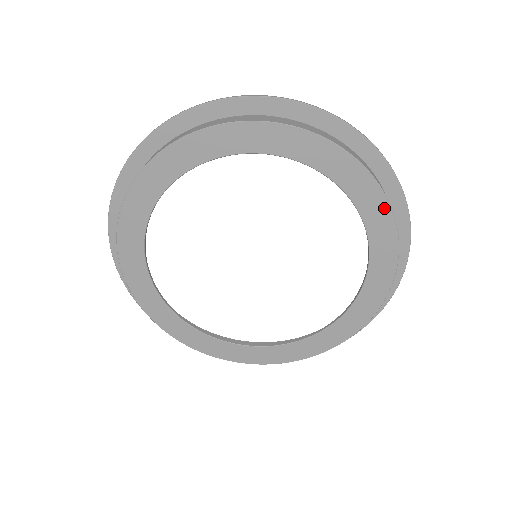
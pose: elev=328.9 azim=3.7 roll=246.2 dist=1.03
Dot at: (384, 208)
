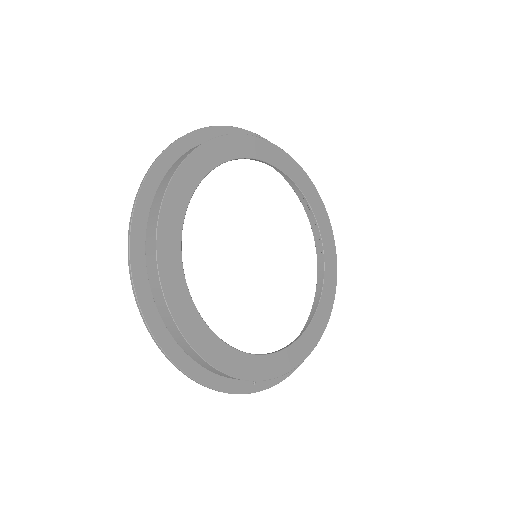
Dot at: (288, 159)
